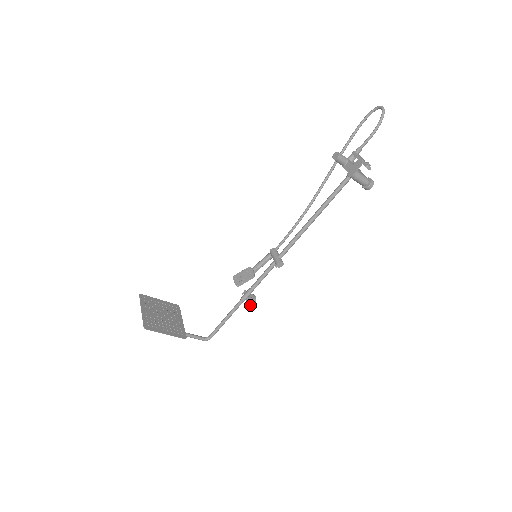
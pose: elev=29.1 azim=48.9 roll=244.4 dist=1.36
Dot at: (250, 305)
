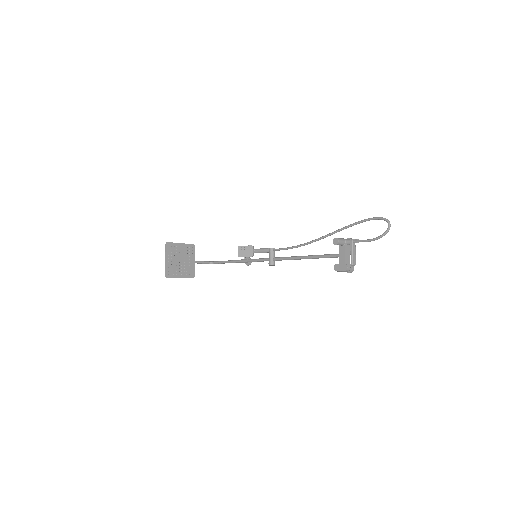
Dot at: (246, 264)
